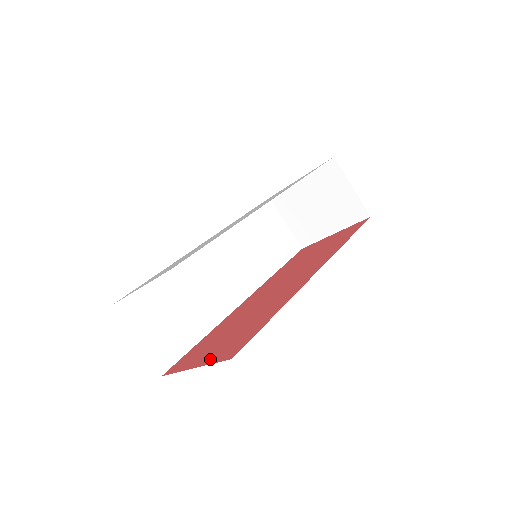
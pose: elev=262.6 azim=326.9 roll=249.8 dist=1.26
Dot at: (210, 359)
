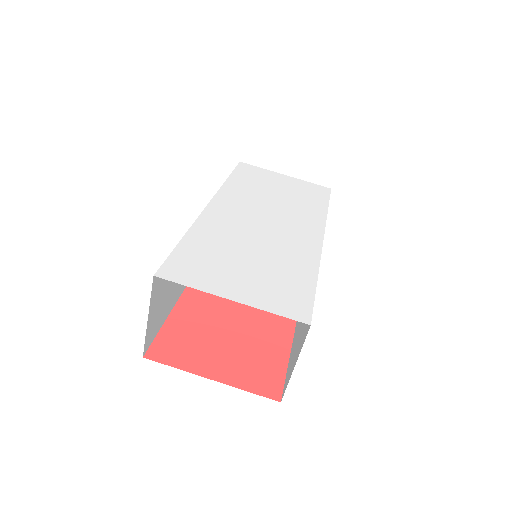
Dot at: (235, 379)
